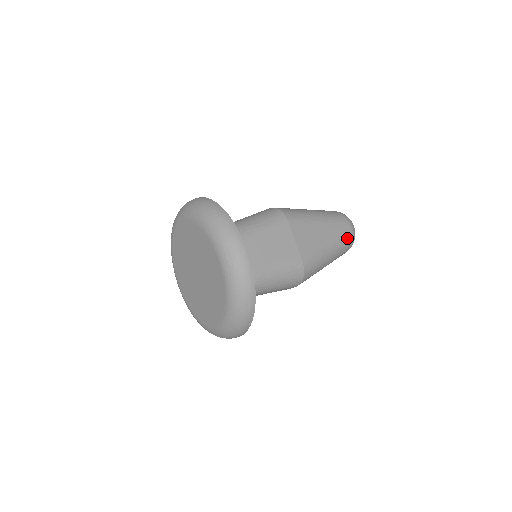
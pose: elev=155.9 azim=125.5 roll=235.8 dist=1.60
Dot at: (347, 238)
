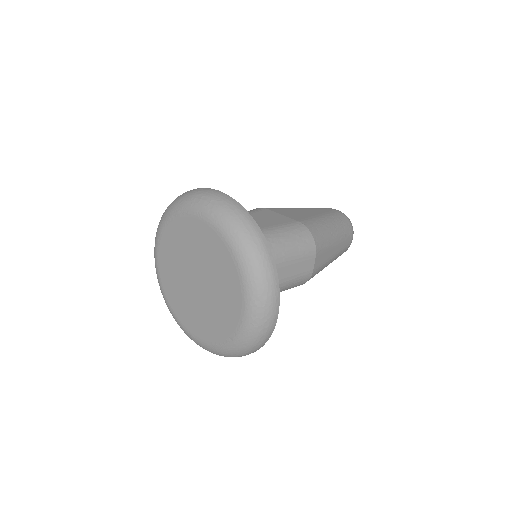
Dot at: (339, 215)
